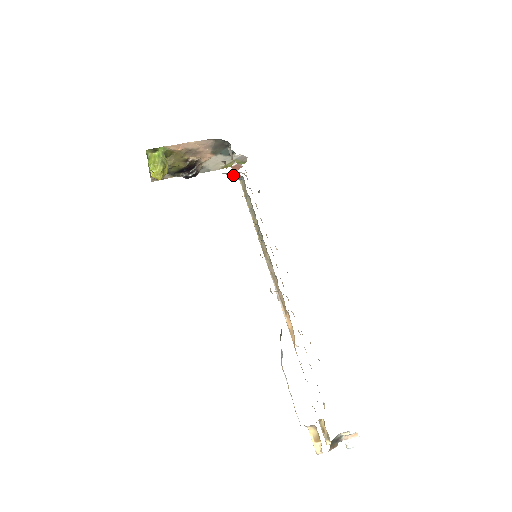
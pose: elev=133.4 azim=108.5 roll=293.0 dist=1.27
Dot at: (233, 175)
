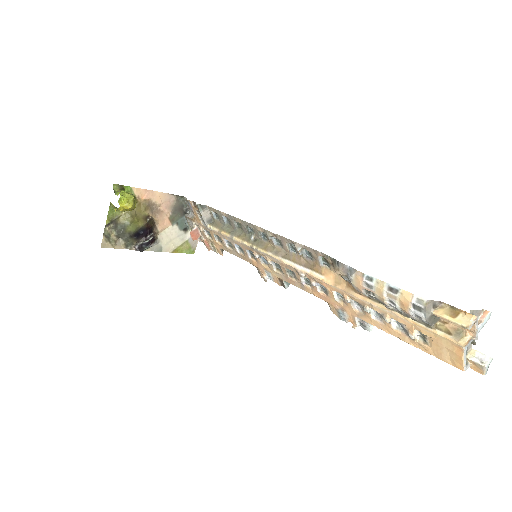
Dot at: (205, 213)
